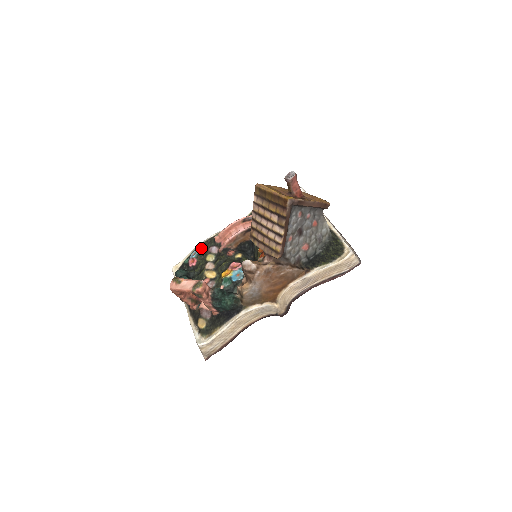
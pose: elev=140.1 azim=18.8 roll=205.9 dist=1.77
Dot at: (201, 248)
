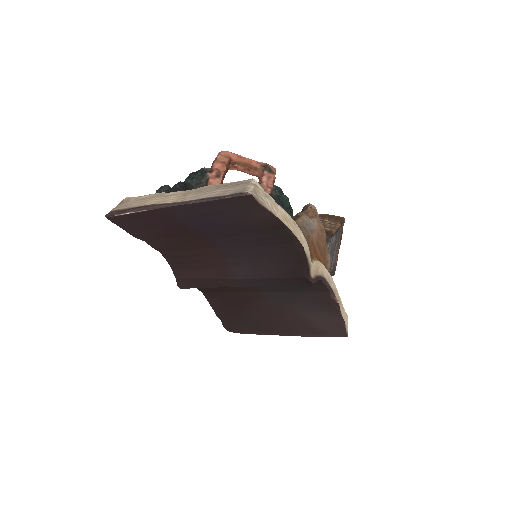
Dot at: occluded
